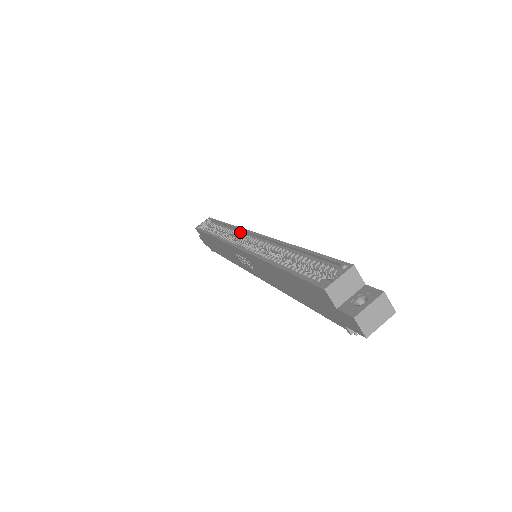
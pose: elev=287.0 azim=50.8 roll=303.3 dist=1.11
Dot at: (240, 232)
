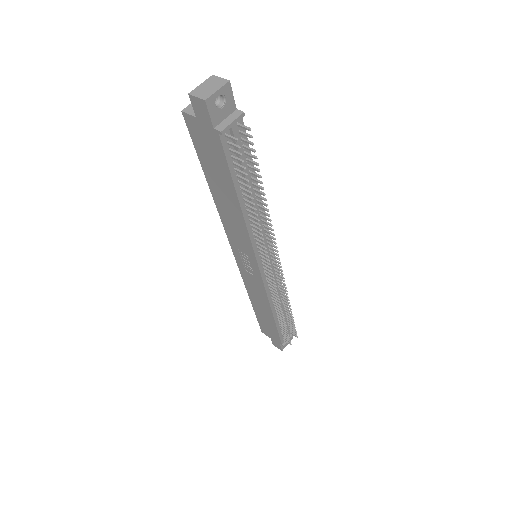
Dot at: occluded
